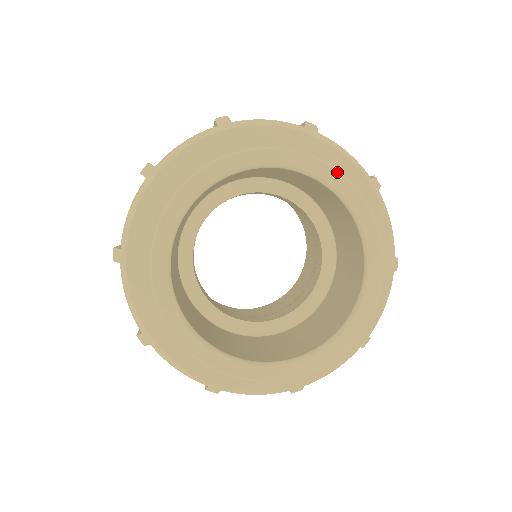
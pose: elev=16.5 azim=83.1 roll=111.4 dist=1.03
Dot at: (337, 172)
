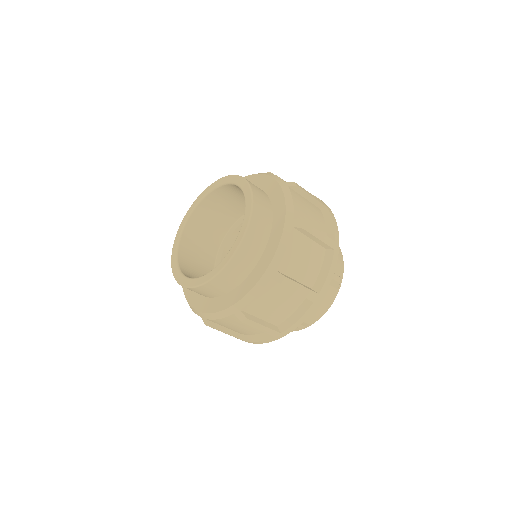
Dot at: (239, 176)
